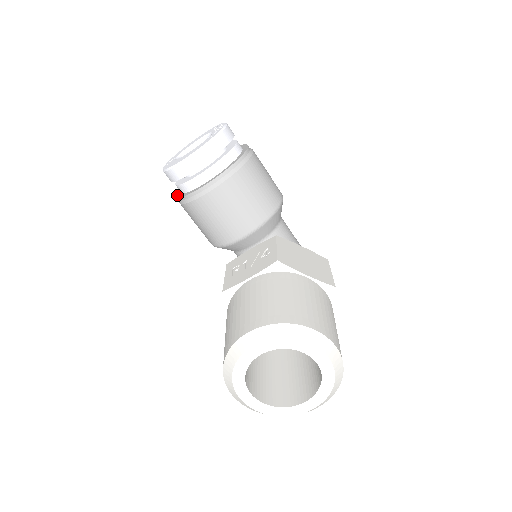
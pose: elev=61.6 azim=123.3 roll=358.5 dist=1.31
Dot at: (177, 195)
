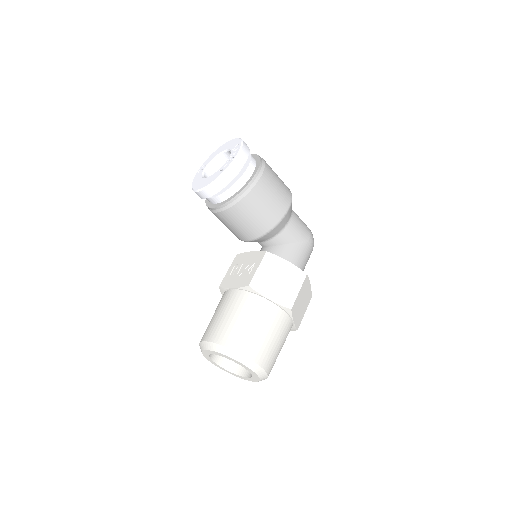
Dot at: occluded
